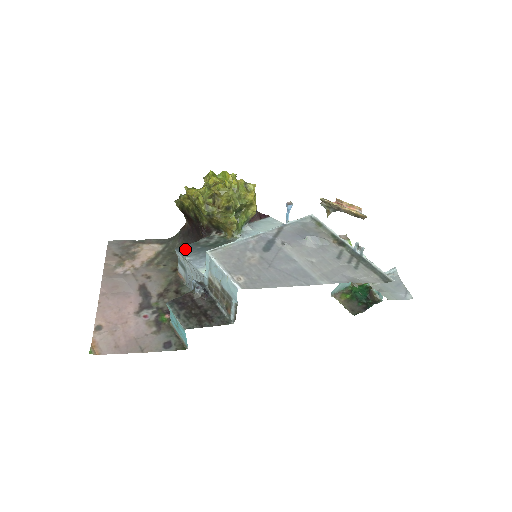
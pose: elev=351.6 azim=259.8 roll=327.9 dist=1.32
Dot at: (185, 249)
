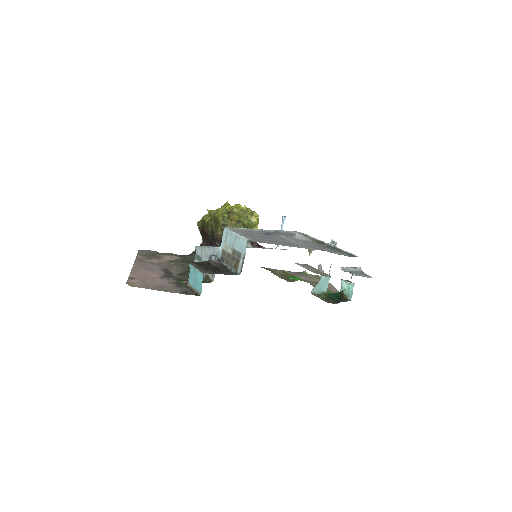
Dot at: occluded
